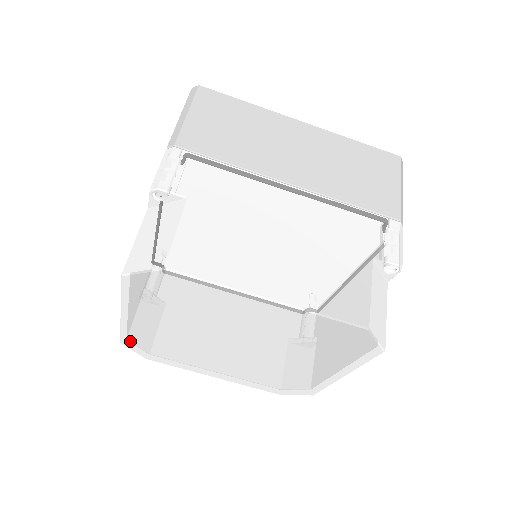
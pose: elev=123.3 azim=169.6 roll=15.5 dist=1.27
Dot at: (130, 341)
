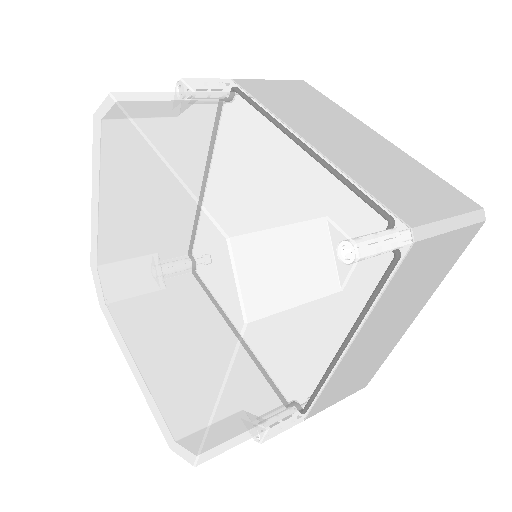
Dot at: (94, 261)
